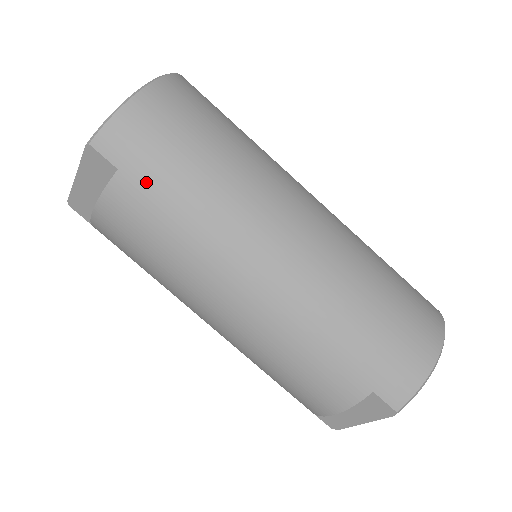
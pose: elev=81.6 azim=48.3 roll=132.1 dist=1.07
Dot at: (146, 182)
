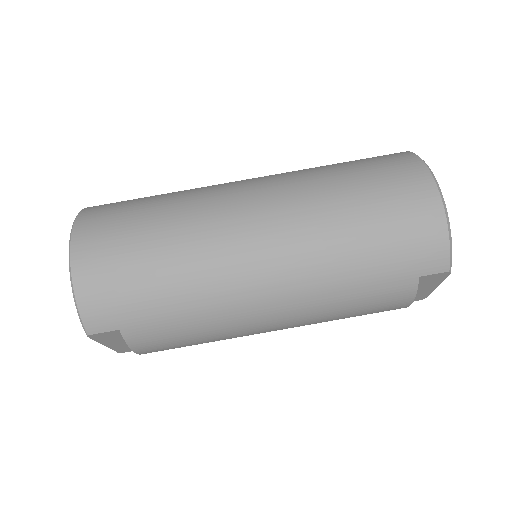
Dot at: (142, 319)
